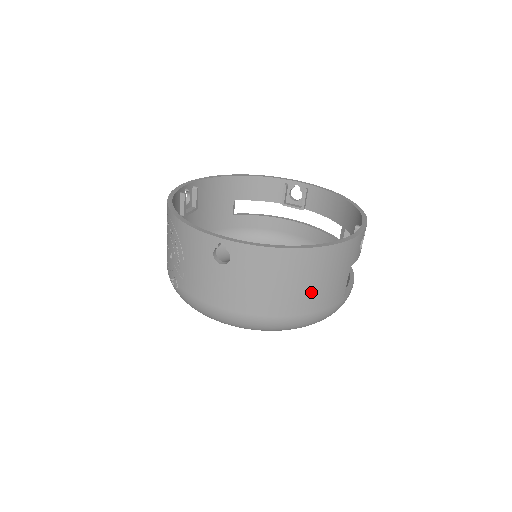
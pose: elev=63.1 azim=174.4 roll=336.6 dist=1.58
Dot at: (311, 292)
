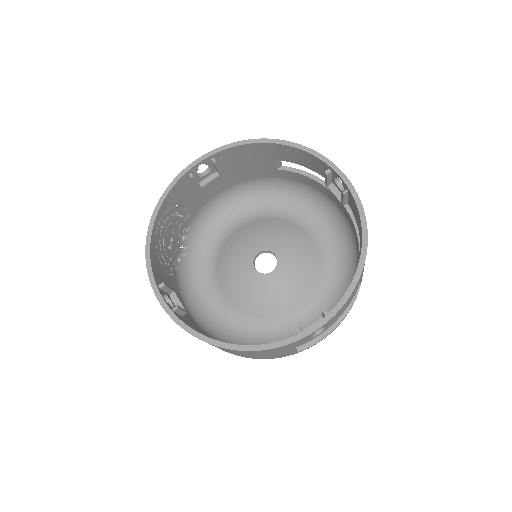
Dot at: (243, 355)
